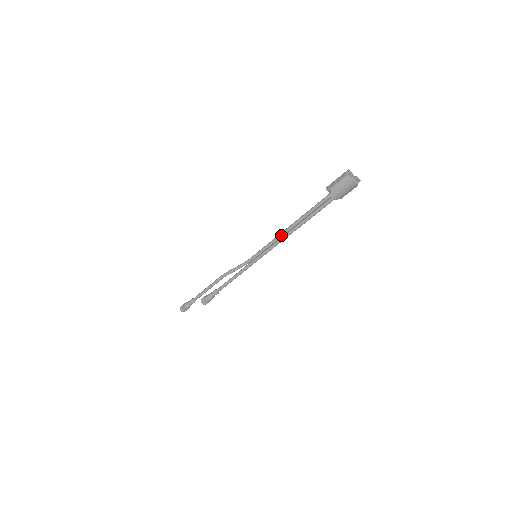
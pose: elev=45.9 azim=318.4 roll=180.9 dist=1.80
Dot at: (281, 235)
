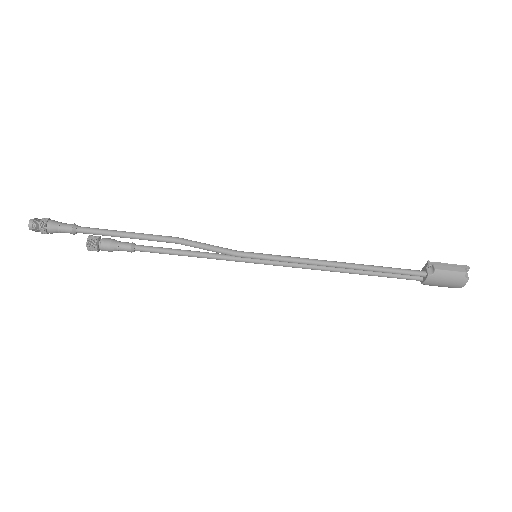
Dot at: (323, 264)
